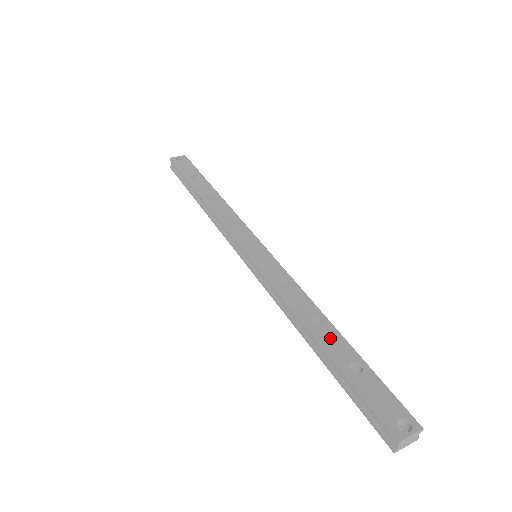
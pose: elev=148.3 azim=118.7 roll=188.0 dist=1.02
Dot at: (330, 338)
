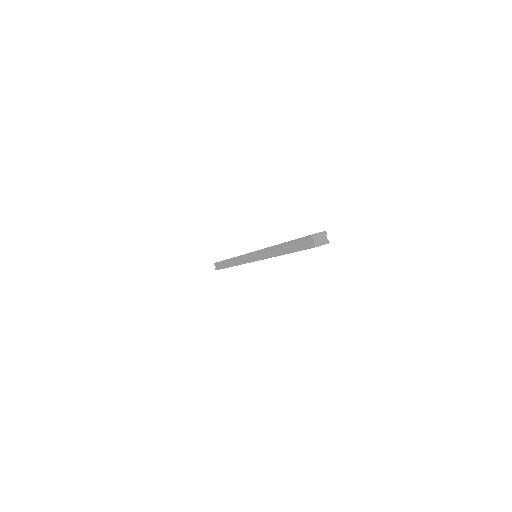
Dot at: occluded
